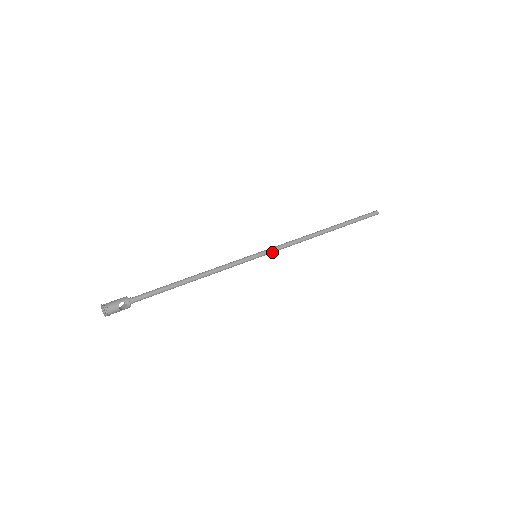
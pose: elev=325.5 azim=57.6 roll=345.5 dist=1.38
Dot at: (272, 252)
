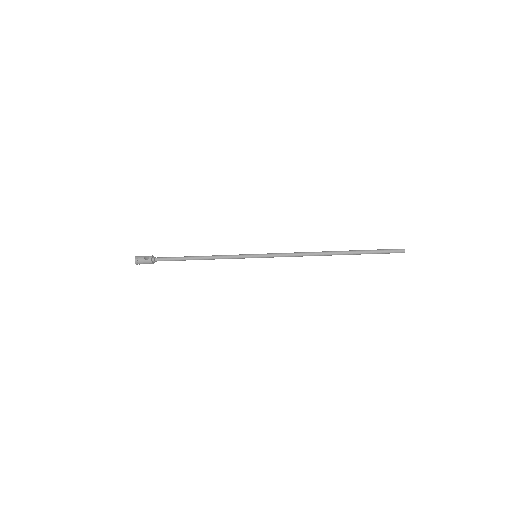
Dot at: (271, 256)
